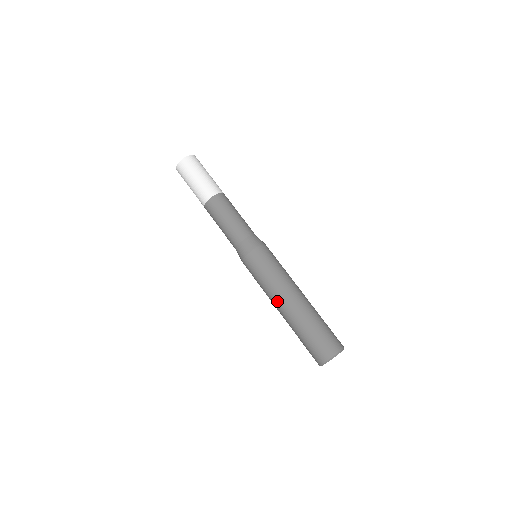
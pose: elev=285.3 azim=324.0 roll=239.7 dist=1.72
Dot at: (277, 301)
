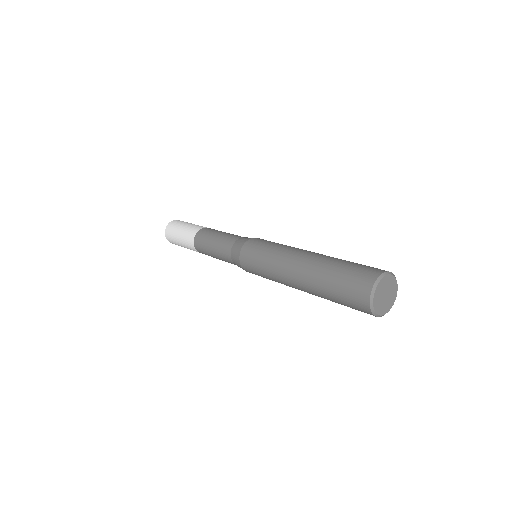
Dot at: (287, 267)
